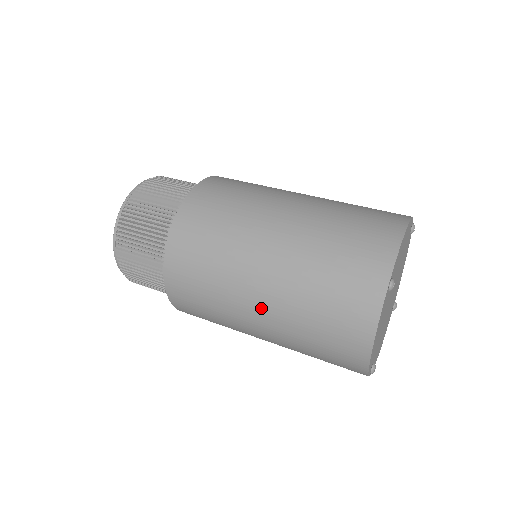
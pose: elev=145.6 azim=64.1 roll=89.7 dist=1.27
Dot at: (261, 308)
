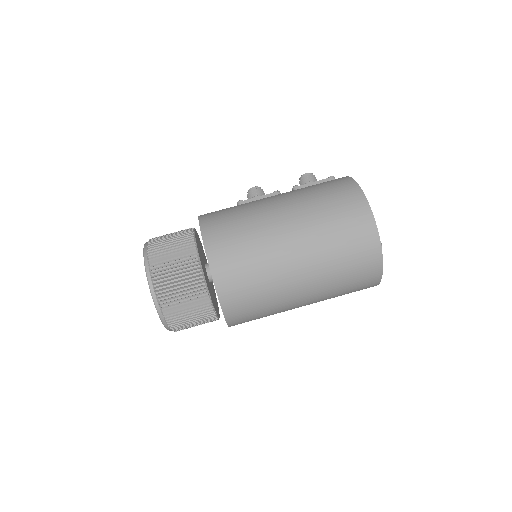
Dot at: (306, 300)
